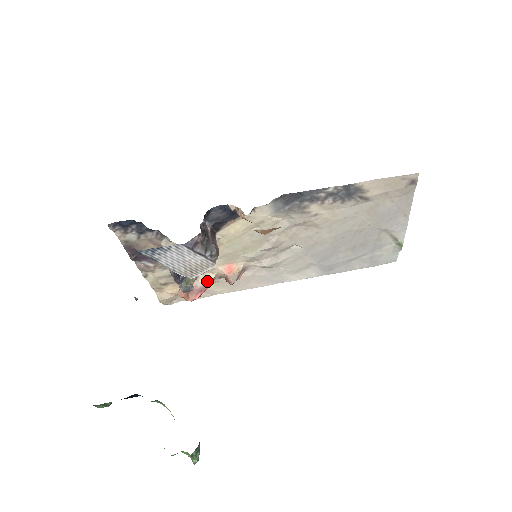
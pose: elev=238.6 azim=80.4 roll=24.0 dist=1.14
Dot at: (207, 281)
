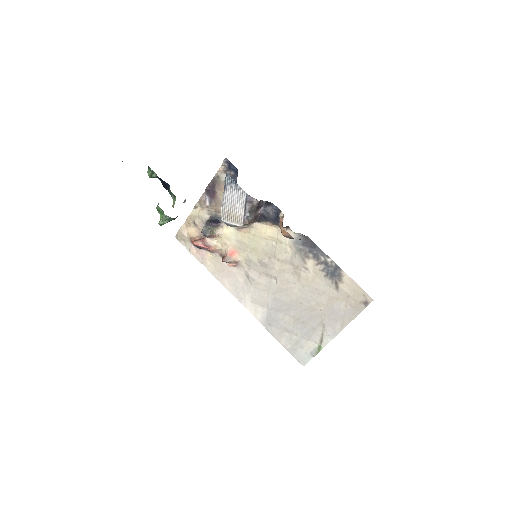
Dot at: (214, 247)
